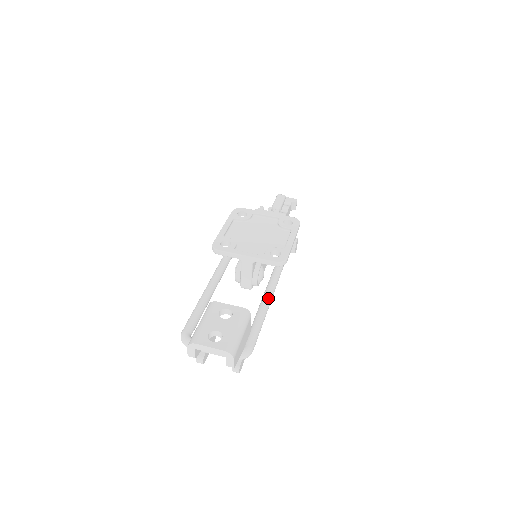
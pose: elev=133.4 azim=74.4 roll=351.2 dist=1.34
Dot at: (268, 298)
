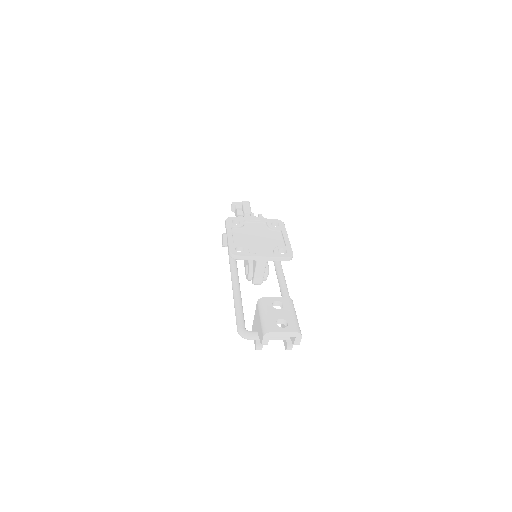
Dot at: (286, 288)
